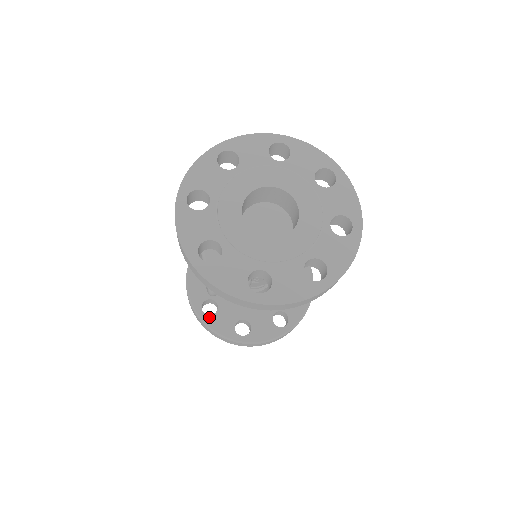
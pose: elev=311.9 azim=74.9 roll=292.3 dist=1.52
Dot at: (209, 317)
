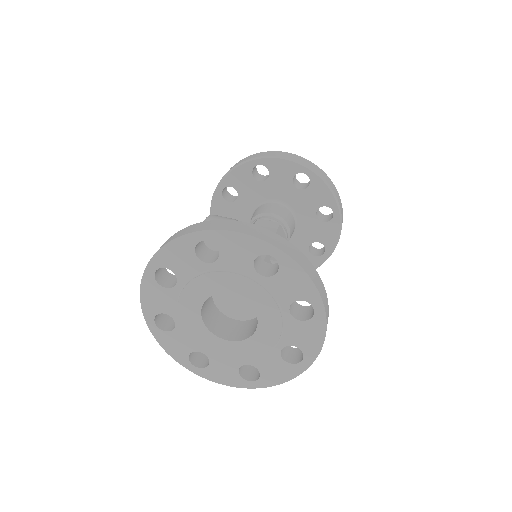
Dot at: occluded
